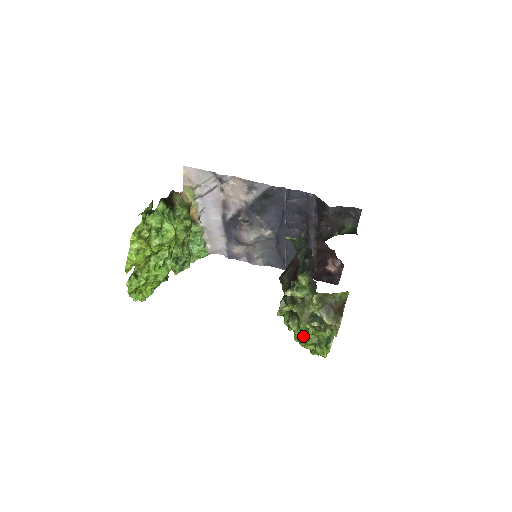
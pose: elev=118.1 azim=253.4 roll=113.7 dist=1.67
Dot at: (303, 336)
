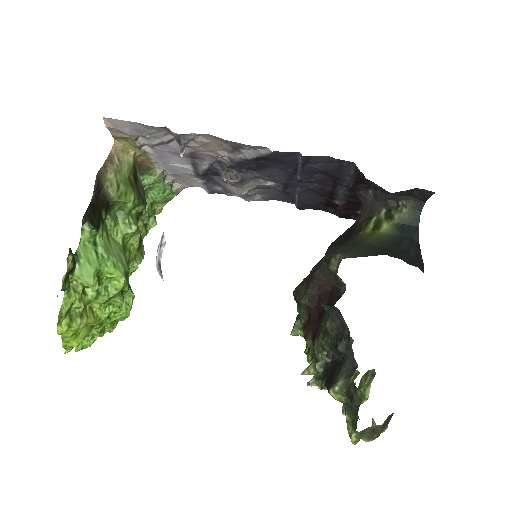
Dot at: occluded
